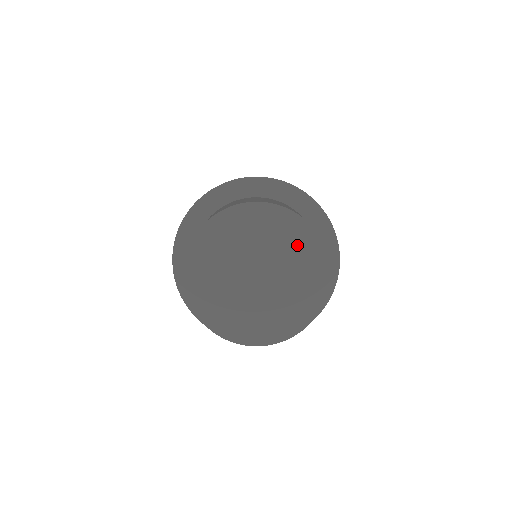
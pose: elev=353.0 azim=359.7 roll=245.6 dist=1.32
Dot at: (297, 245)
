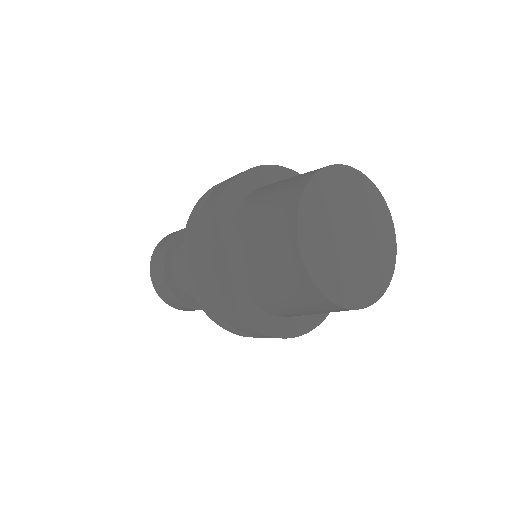
Dot at: (354, 189)
